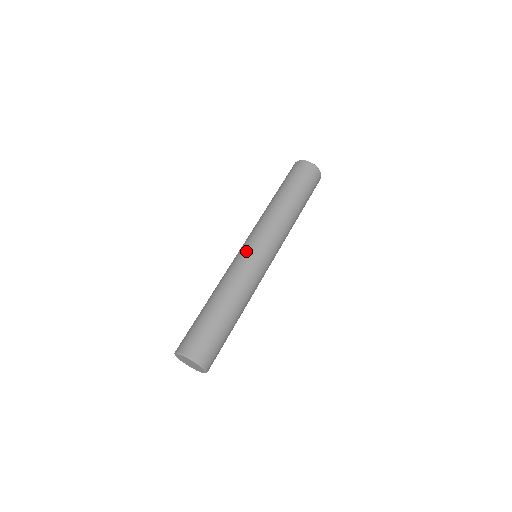
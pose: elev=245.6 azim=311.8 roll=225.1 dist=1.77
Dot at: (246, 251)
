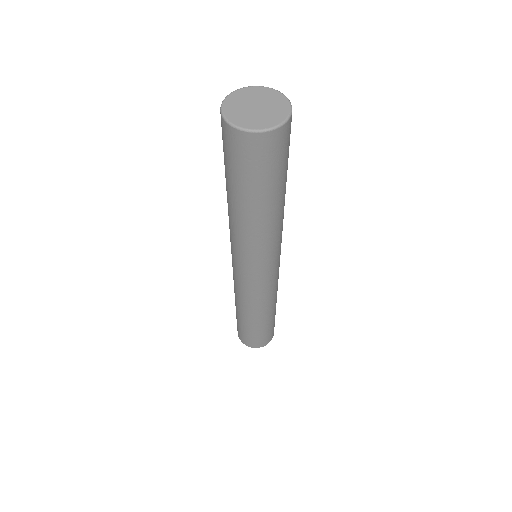
Dot at: occluded
